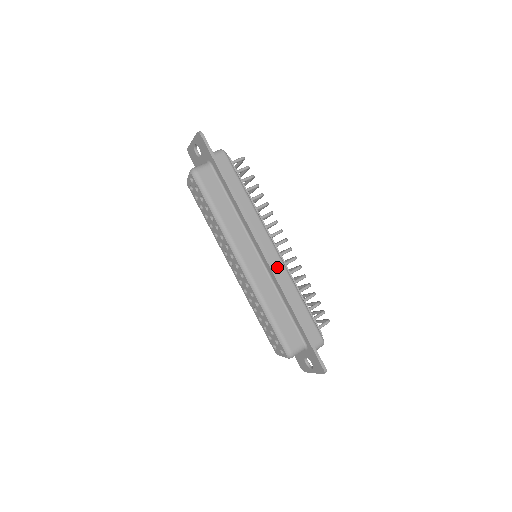
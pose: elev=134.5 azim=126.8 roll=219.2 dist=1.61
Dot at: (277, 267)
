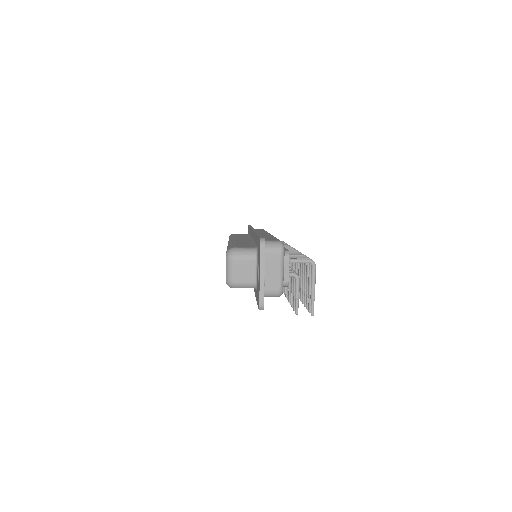
Dot at: occluded
